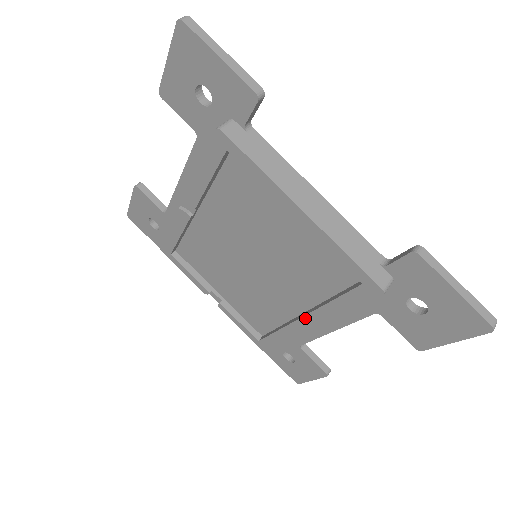
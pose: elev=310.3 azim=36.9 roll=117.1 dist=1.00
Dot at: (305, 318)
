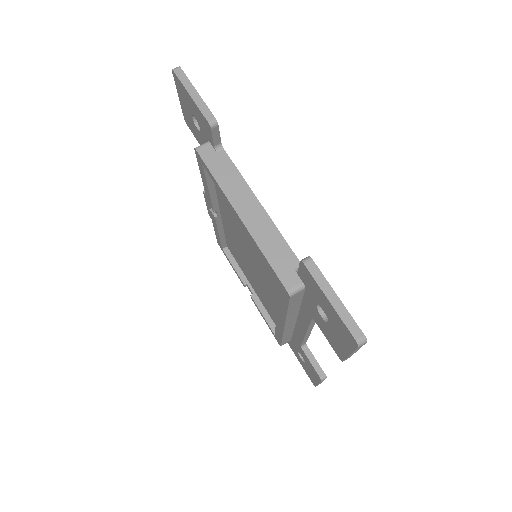
Dot at: (278, 315)
